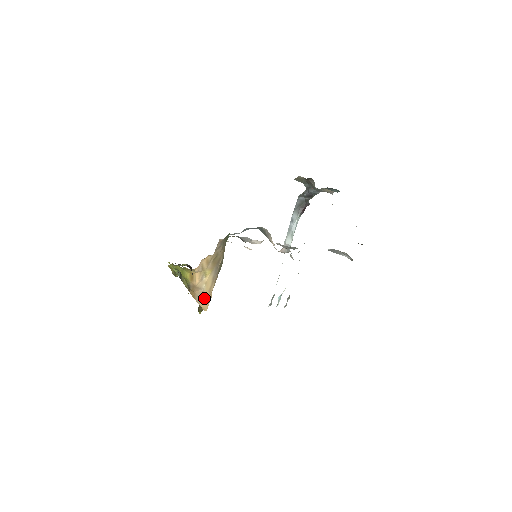
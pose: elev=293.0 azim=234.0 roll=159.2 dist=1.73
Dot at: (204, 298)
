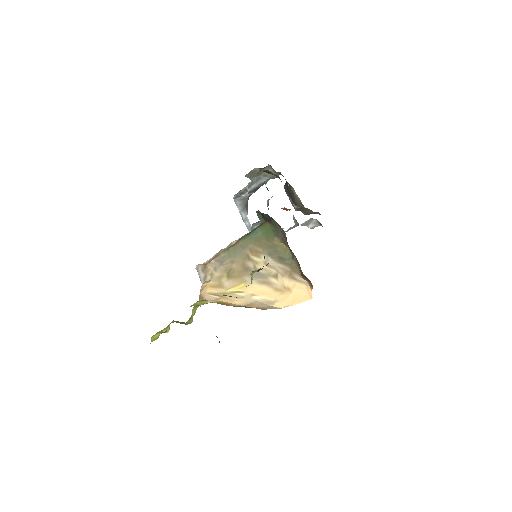
Dot at: (280, 299)
